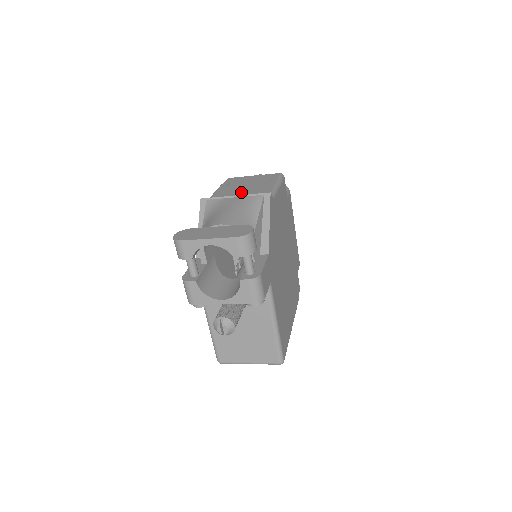
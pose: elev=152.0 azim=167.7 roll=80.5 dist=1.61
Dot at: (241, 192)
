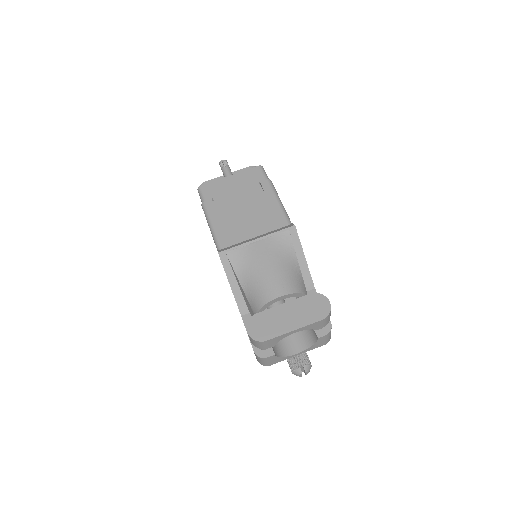
Dot at: (248, 221)
